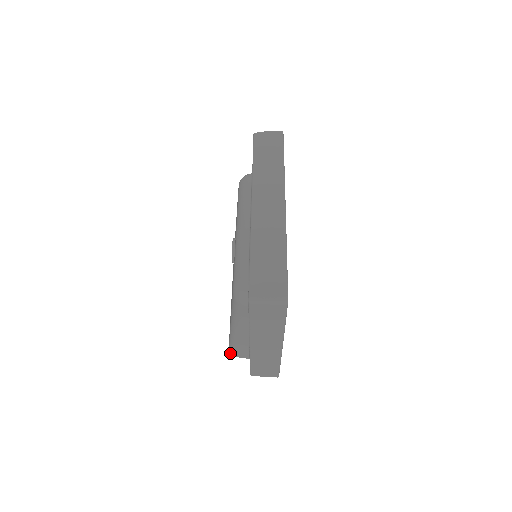
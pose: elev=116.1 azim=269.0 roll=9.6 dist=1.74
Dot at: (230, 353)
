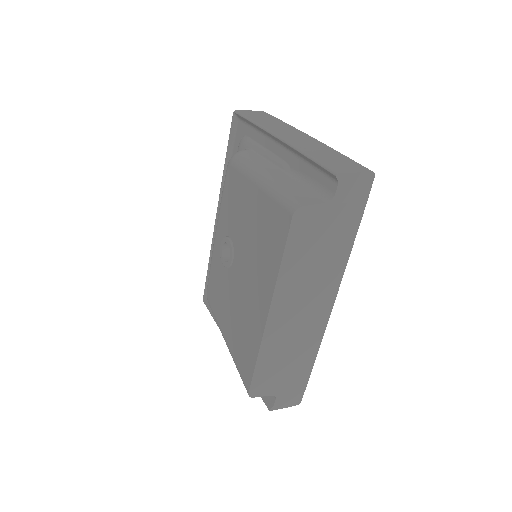
Dot at: (293, 207)
